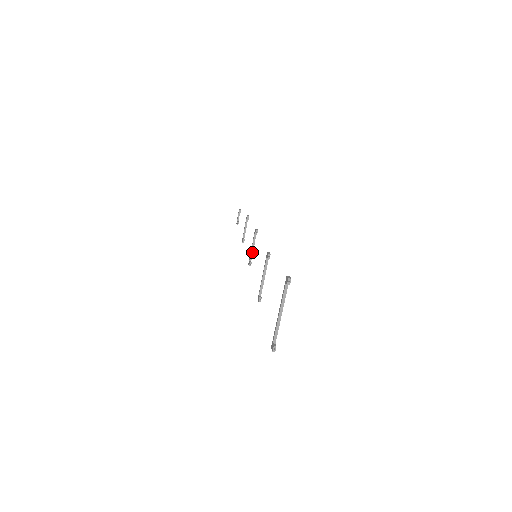
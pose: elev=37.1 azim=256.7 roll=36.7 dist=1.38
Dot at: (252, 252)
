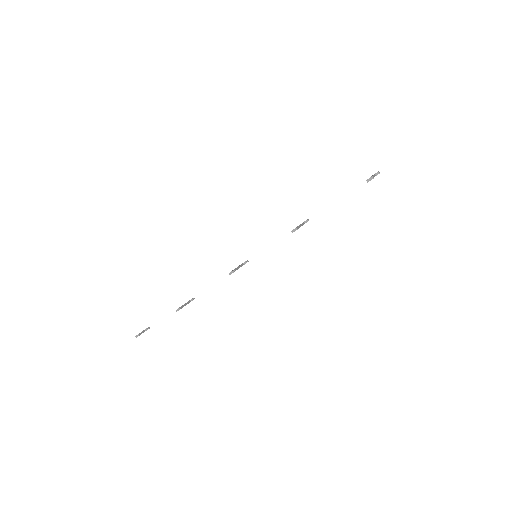
Dot at: (236, 269)
